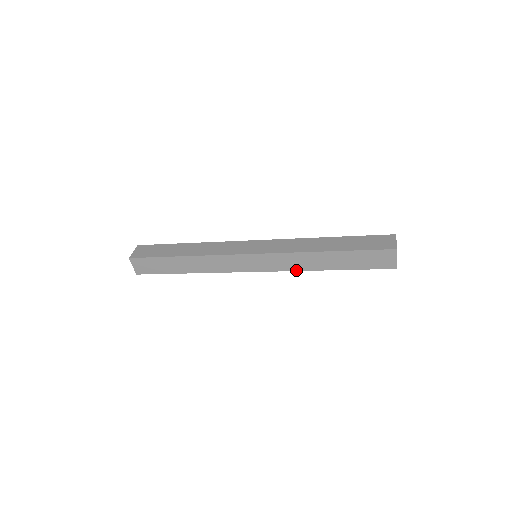
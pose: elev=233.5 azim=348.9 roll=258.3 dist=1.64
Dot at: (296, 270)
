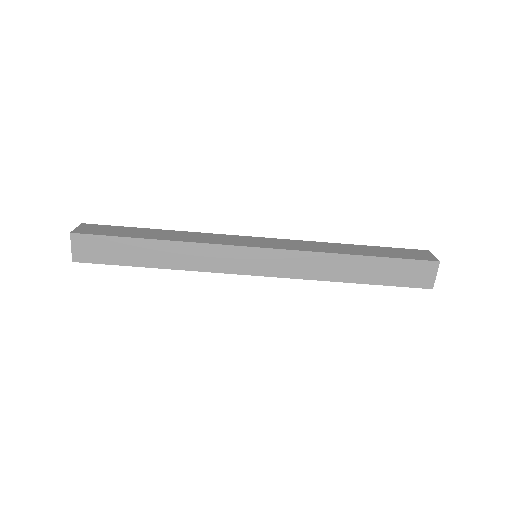
Dot at: (309, 278)
